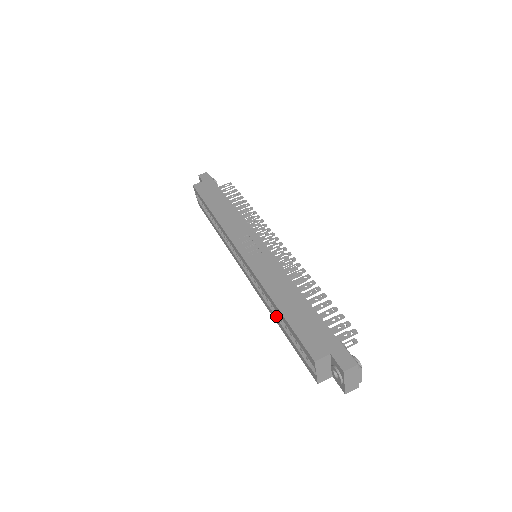
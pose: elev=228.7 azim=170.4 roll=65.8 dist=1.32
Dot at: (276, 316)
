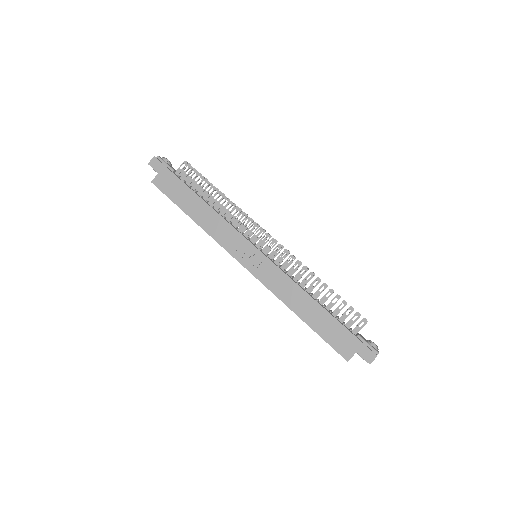
Dot at: occluded
